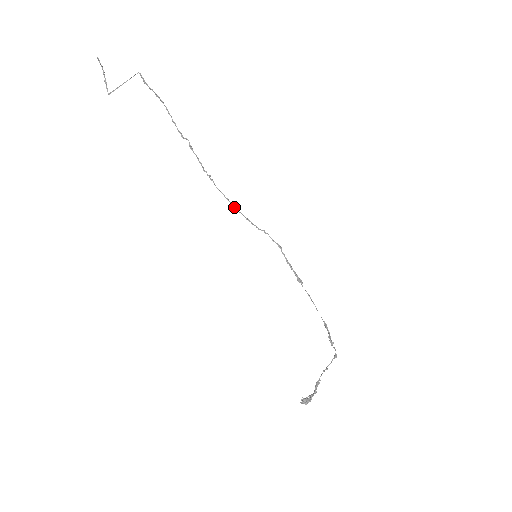
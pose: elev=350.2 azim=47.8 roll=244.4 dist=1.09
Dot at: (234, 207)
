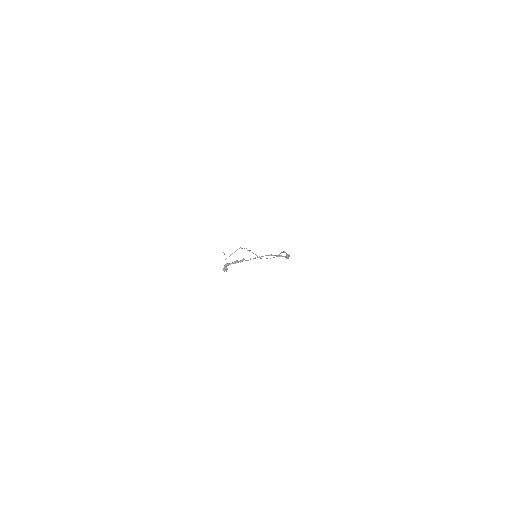
Dot at: occluded
